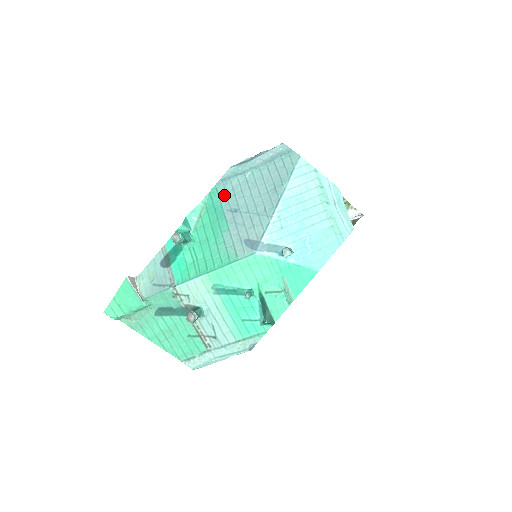
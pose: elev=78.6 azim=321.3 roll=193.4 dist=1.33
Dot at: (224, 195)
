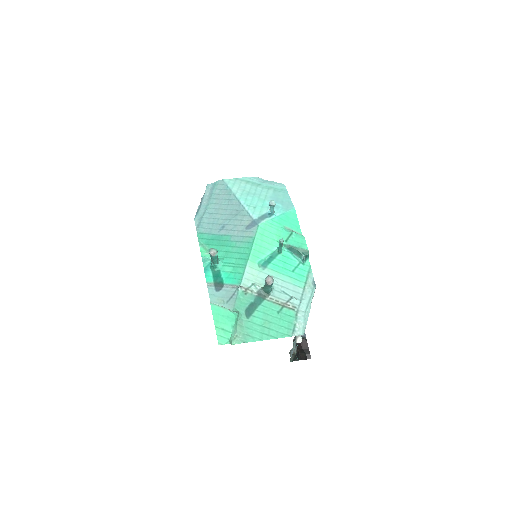
Dot at: (208, 230)
